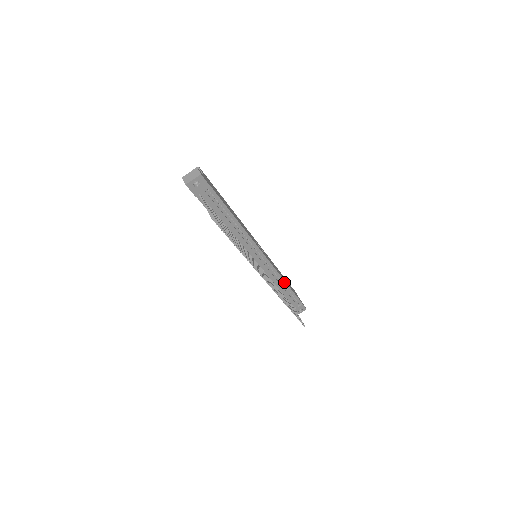
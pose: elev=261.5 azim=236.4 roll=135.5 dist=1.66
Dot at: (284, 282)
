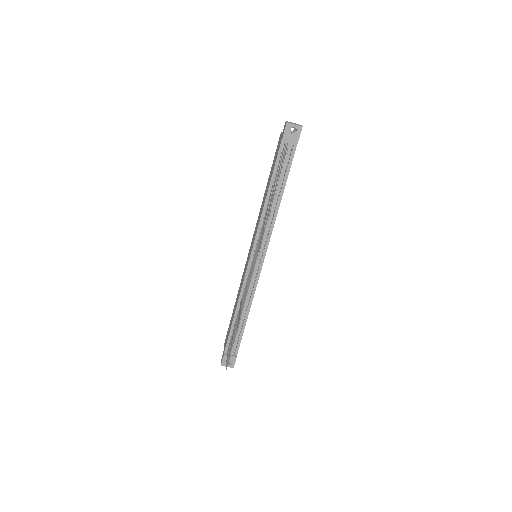
Dot at: (249, 310)
